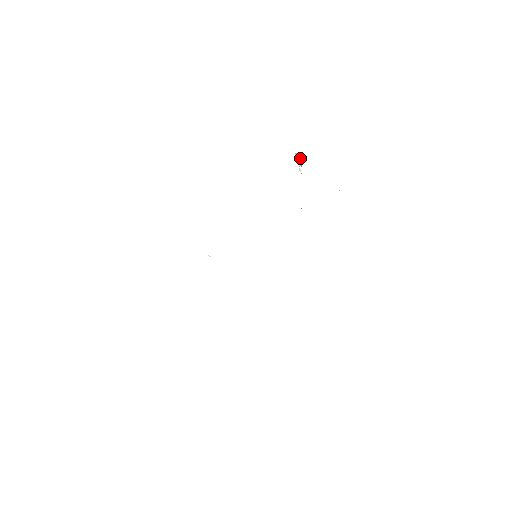
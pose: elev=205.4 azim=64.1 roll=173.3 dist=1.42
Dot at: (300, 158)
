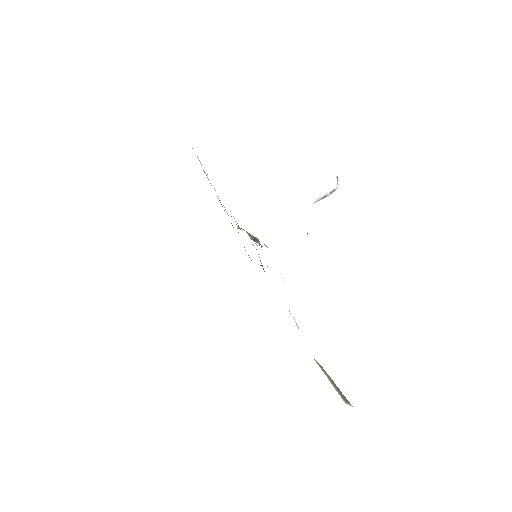
Dot at: (338, 186)
